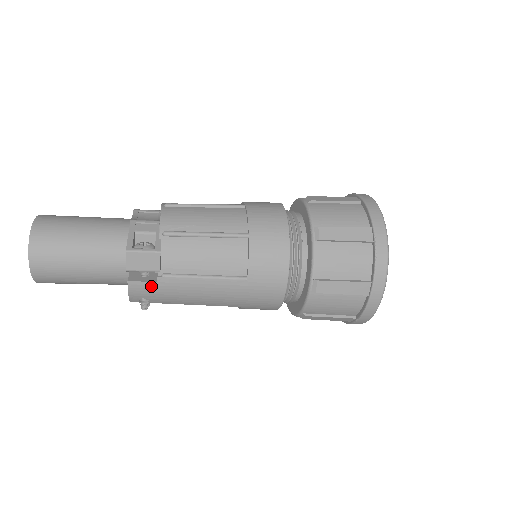
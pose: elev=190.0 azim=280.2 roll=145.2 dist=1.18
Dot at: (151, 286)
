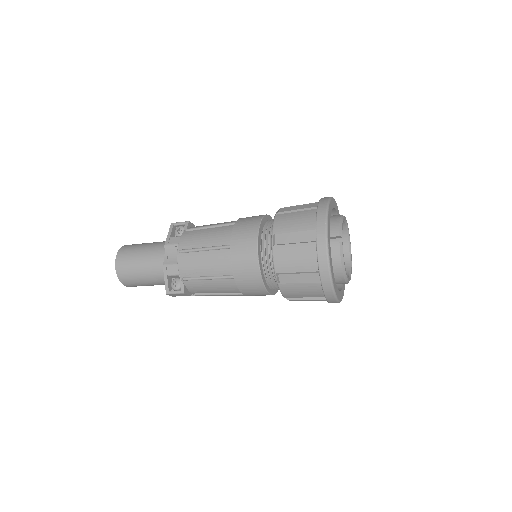
Dot at: occluded
